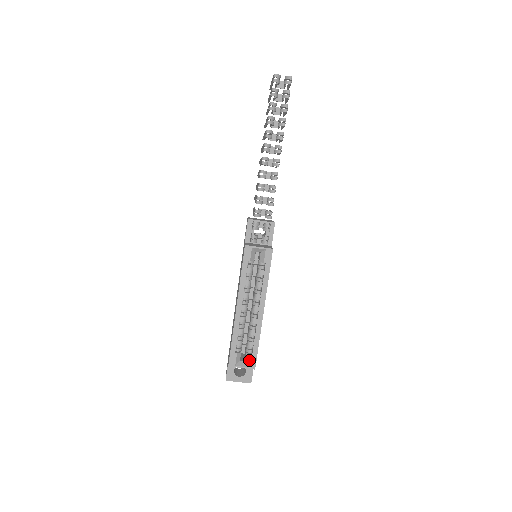
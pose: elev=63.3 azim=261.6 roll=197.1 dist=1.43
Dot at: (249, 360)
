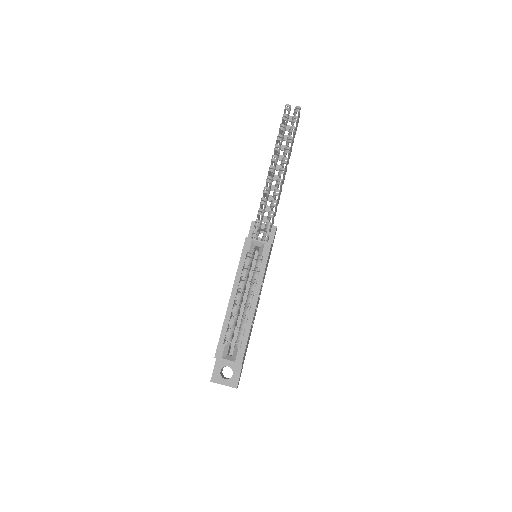
Dot at: (236, 354)
